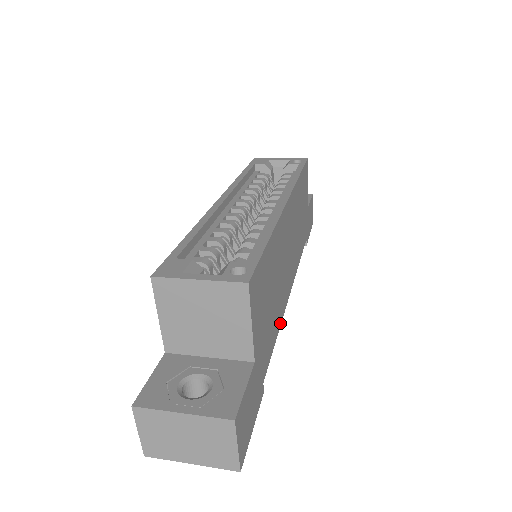
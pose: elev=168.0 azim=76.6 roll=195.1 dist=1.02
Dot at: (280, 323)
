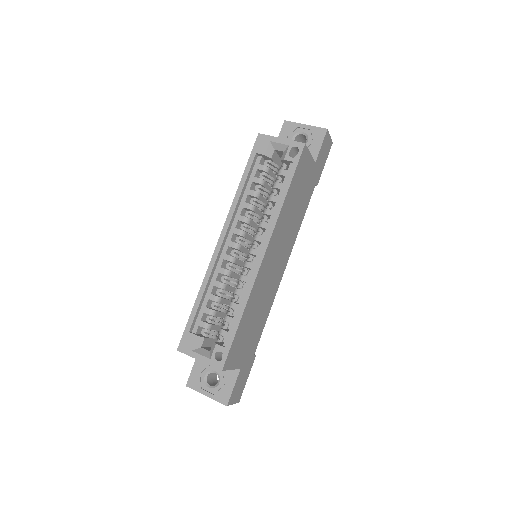
Dot at: (271, 305)
